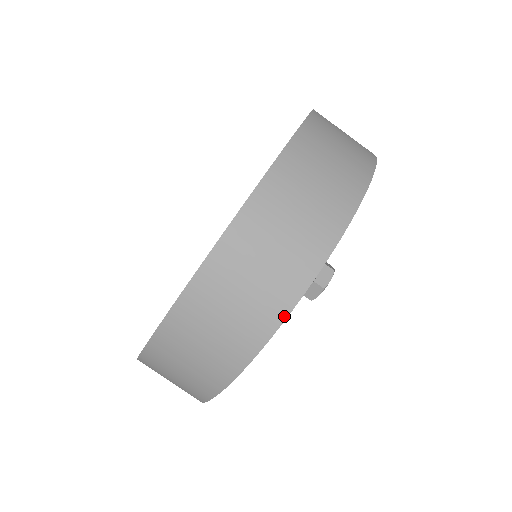
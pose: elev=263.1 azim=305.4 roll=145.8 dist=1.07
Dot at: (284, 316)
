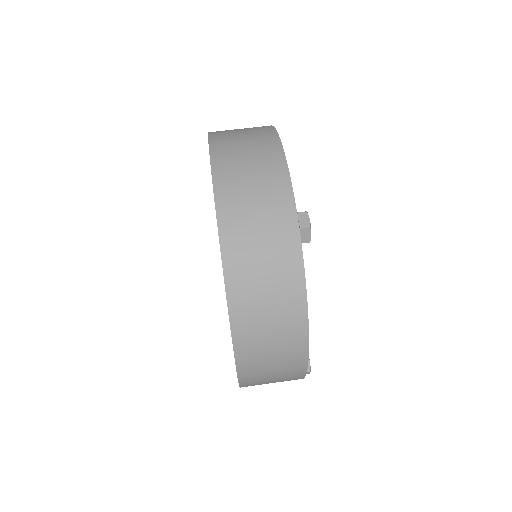
Dot at: (301, 265)
